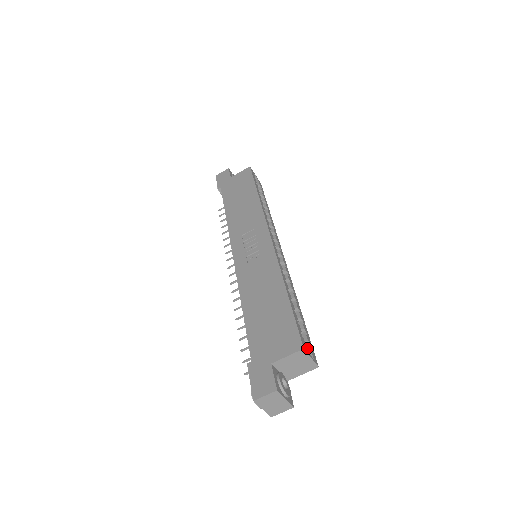
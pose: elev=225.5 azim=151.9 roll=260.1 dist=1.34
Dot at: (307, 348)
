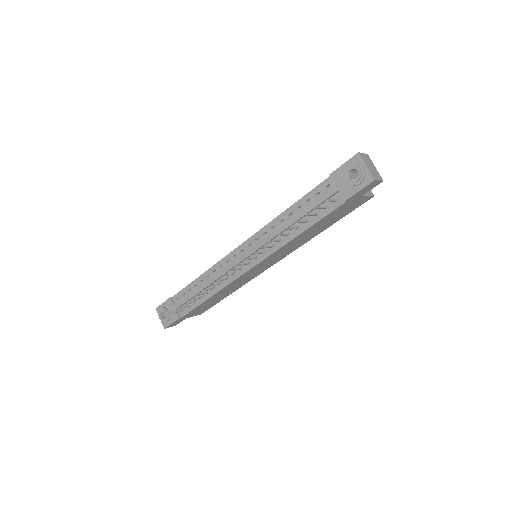
Dot at: occluded
